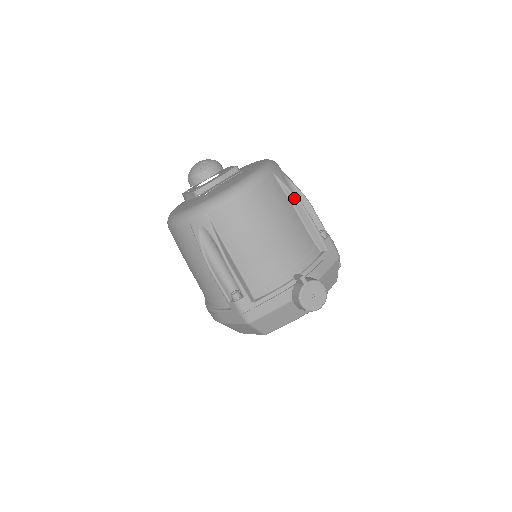
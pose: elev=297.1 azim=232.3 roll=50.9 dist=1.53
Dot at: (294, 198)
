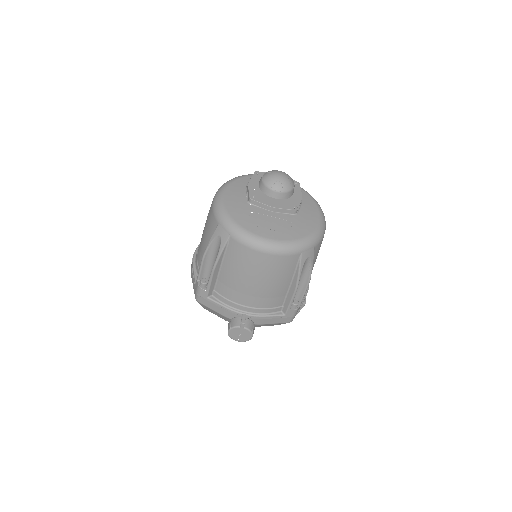
Dot at: (297, 277)
